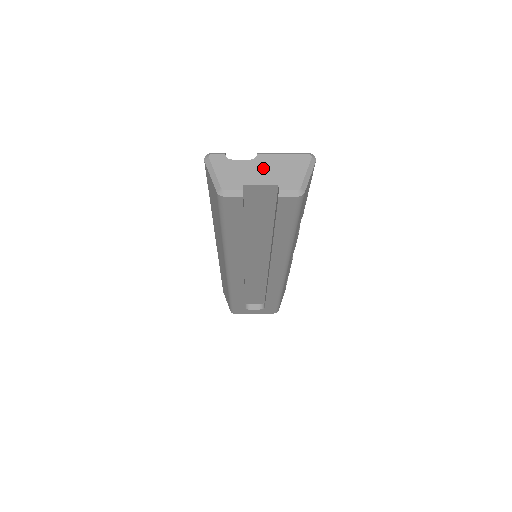
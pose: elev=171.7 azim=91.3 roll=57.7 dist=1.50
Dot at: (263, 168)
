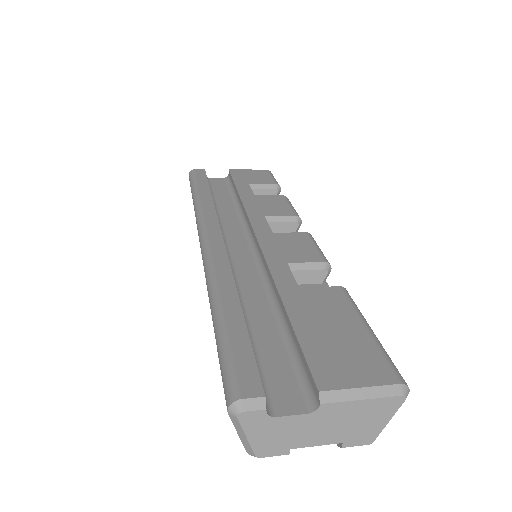
Dot at: (325, 424)
